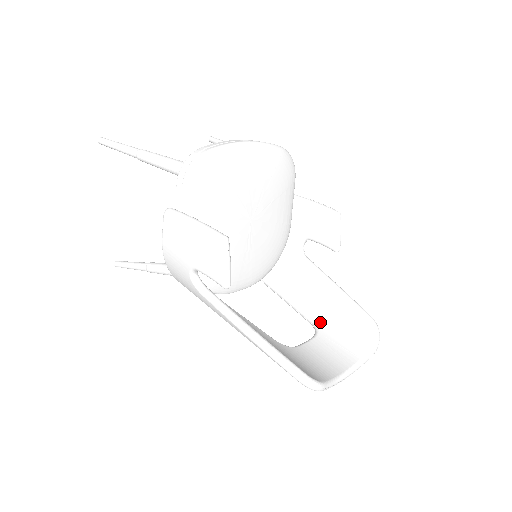
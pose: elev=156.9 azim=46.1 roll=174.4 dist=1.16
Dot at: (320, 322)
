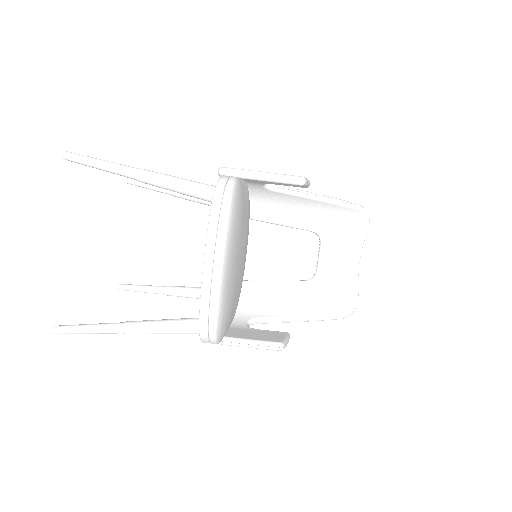
Dot at: (319, 230)
